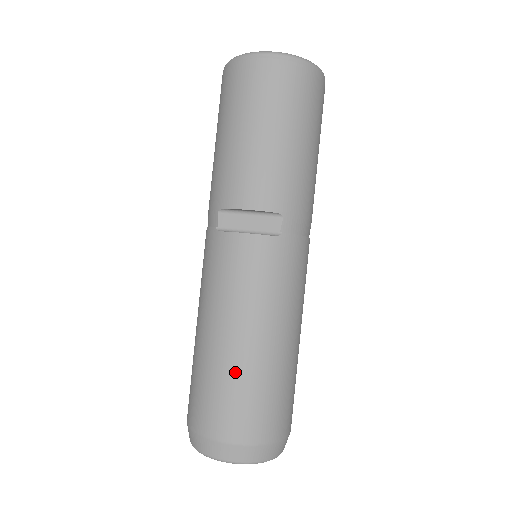
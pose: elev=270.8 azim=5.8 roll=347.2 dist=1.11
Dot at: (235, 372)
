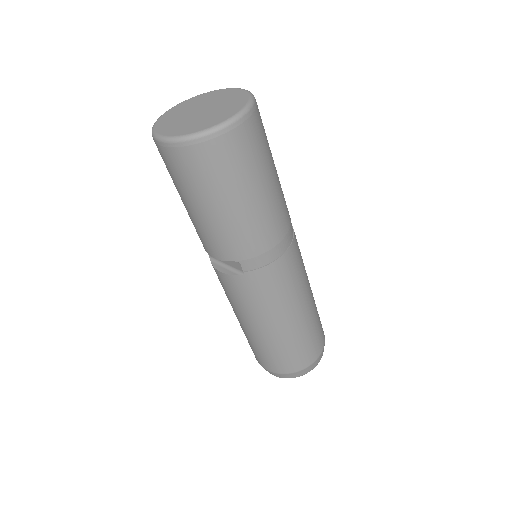
Dot at: (254, 341)
